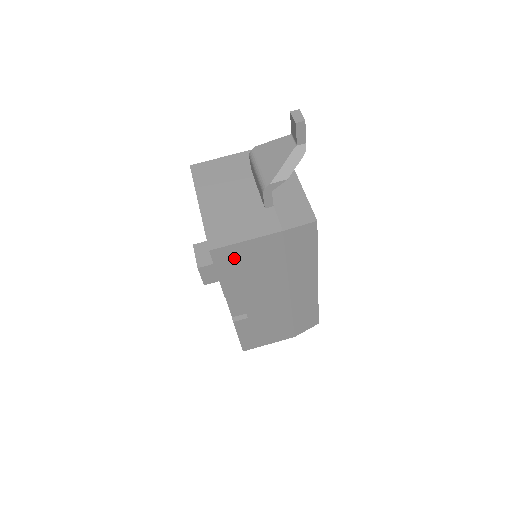
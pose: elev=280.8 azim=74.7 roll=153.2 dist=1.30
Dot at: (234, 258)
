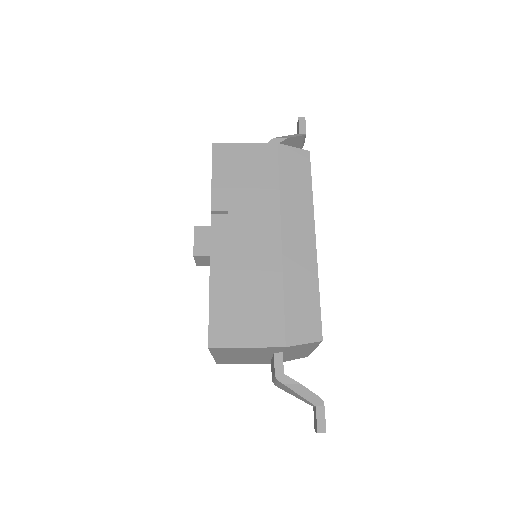
Dot at: (231, 160)
